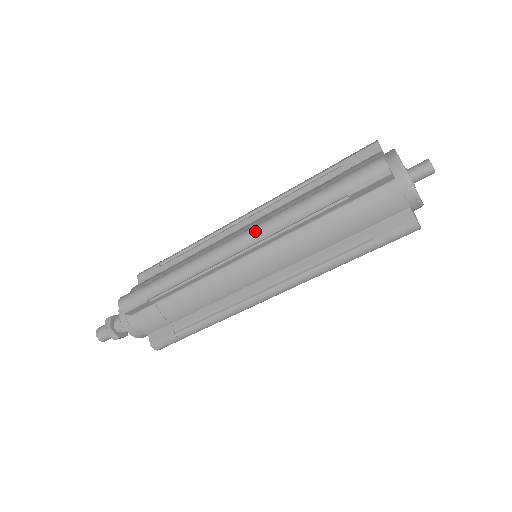
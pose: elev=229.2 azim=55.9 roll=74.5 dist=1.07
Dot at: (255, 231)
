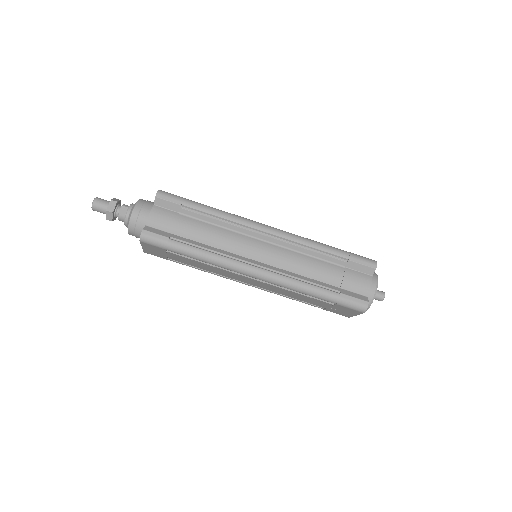
Dot at: (287, 232)
